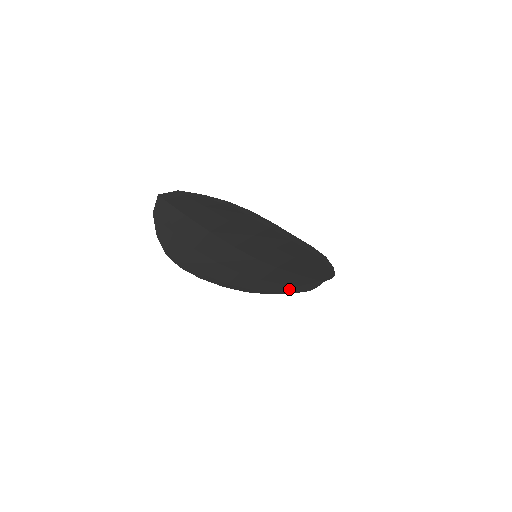
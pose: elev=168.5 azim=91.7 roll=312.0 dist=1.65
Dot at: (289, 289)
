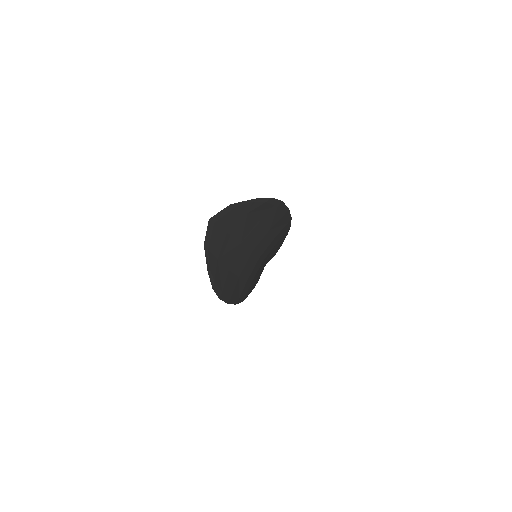
Dot at: (254, 285)
